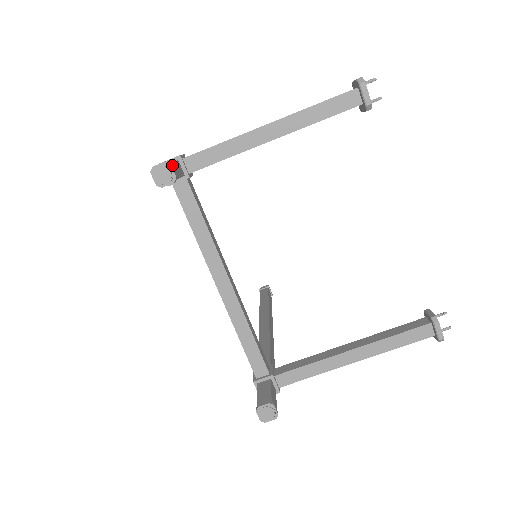
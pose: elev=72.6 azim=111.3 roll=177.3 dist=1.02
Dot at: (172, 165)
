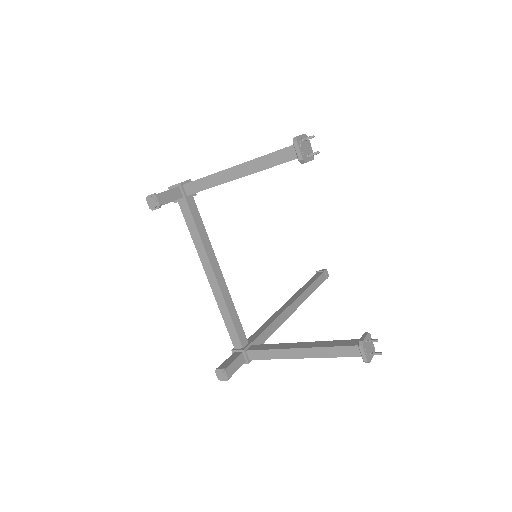
Dot at: (162, 194)
